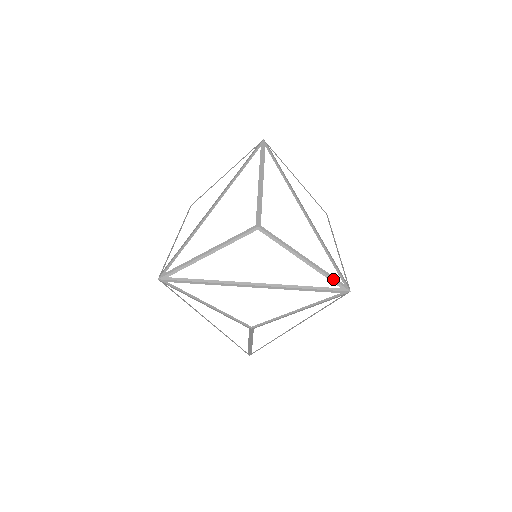
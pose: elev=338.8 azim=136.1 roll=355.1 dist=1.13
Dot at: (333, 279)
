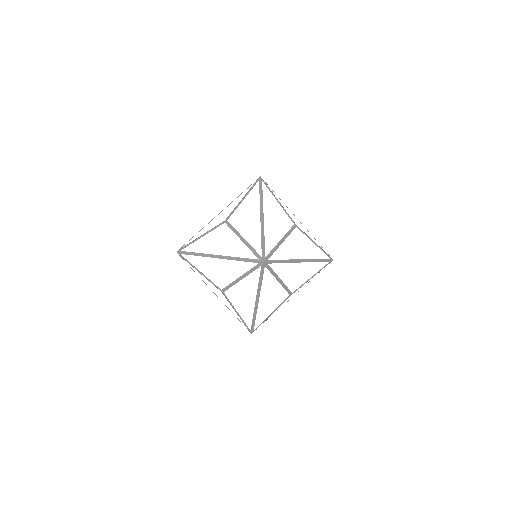
Dot at: (256, 253)
